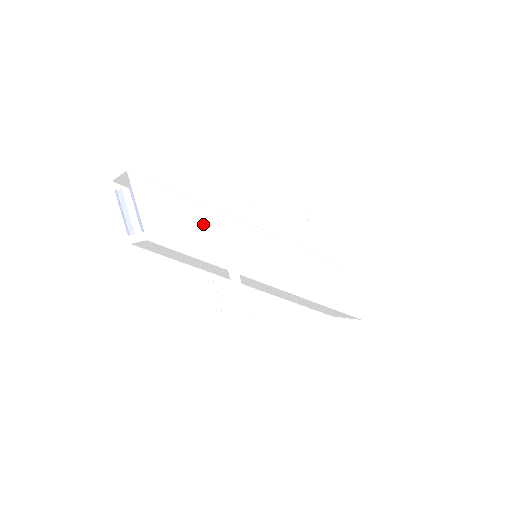
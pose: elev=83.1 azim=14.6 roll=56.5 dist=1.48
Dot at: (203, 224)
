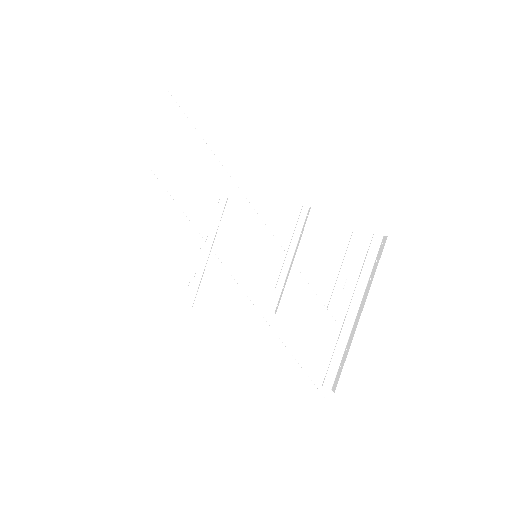
Dot at: (209, 183)
